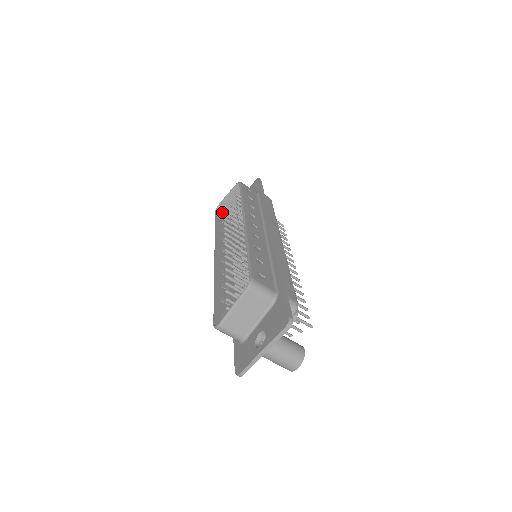
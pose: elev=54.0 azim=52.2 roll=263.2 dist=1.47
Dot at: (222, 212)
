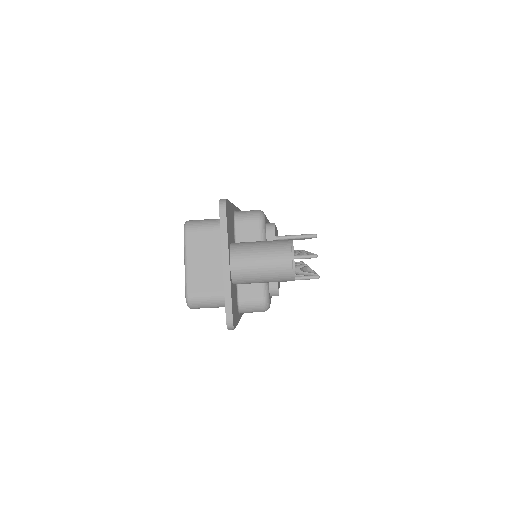
Dot at: occluded
